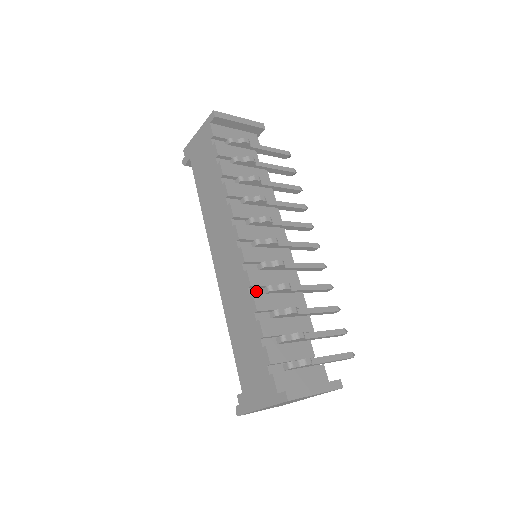
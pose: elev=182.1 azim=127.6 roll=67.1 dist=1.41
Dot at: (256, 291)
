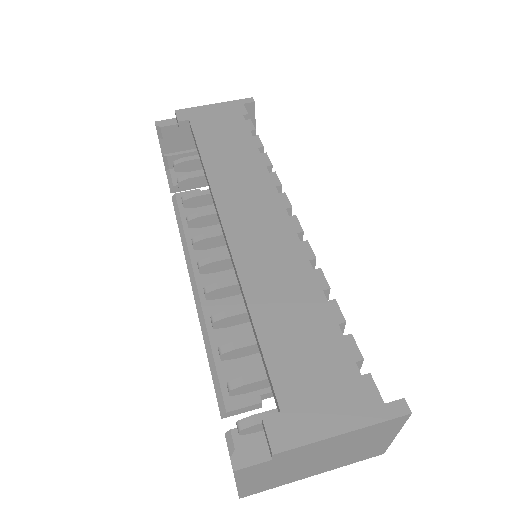
Dot at: occluded
